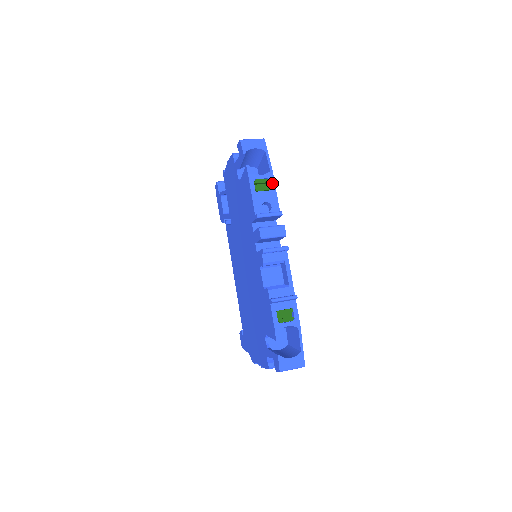
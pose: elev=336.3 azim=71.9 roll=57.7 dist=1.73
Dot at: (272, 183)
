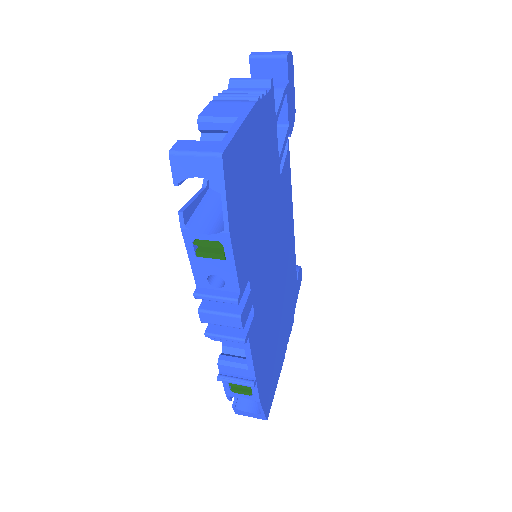
Dot at: (227, 250)
